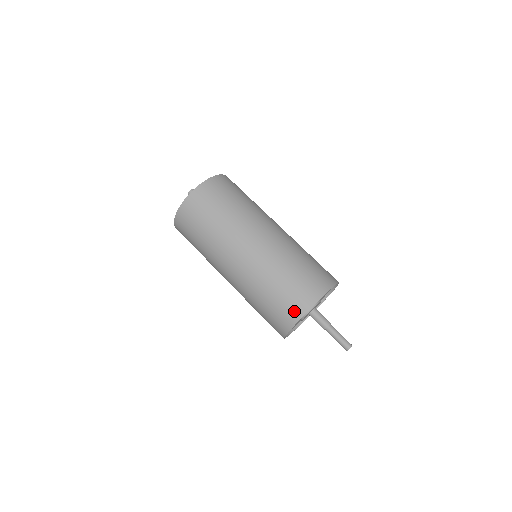
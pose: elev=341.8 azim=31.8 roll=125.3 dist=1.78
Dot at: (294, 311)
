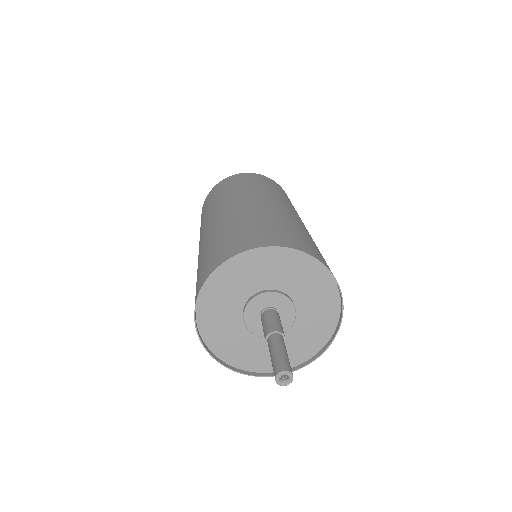
Dot at: (197, 291)
